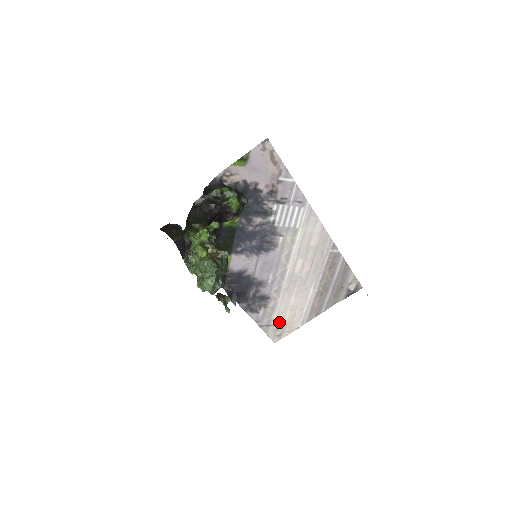
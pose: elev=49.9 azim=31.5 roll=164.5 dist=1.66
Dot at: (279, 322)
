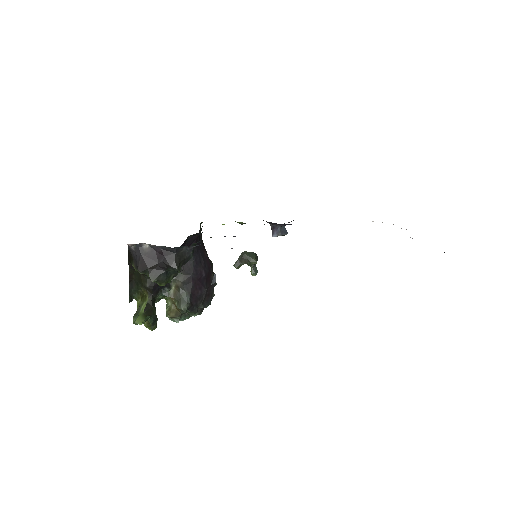
Dot at: occluded
